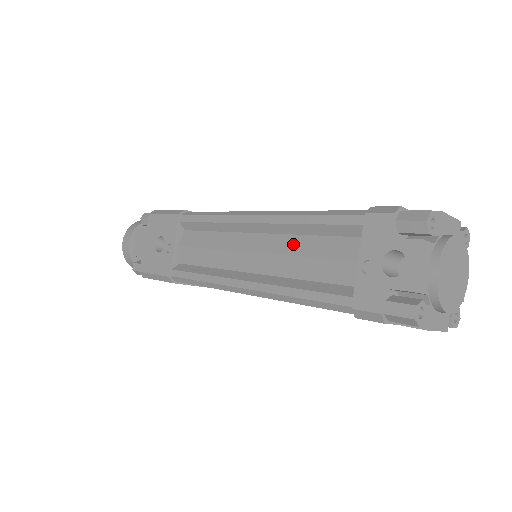
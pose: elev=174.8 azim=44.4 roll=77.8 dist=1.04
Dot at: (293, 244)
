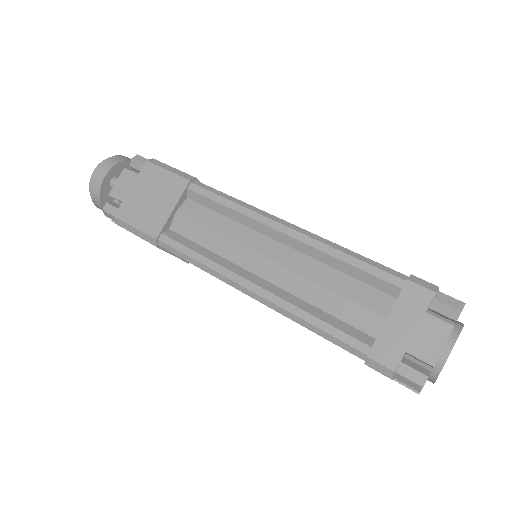
Dot at: occluded
